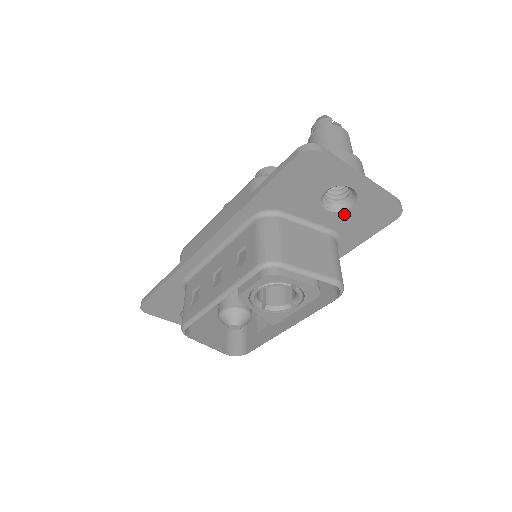
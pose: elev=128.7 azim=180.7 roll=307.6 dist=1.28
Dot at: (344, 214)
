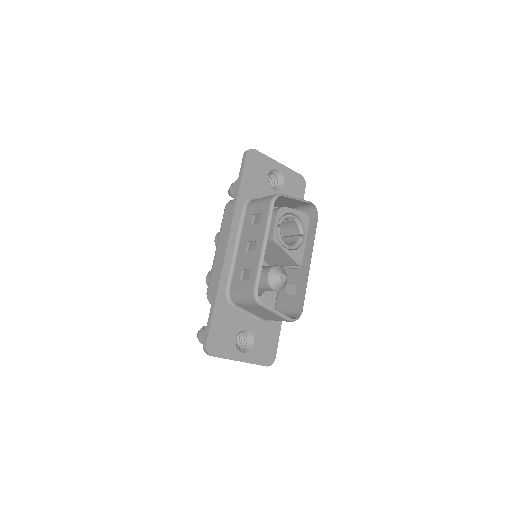
Dot at: (283, 190)
